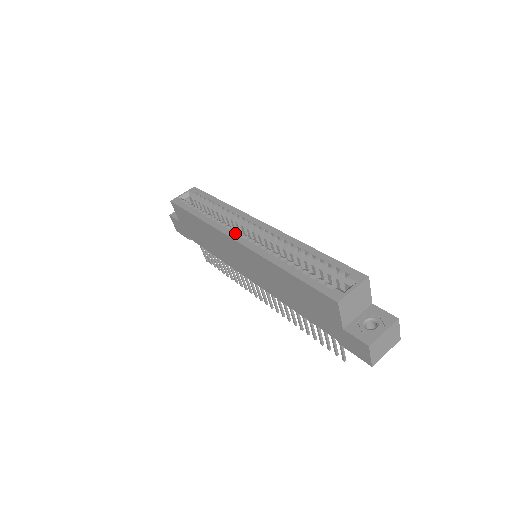
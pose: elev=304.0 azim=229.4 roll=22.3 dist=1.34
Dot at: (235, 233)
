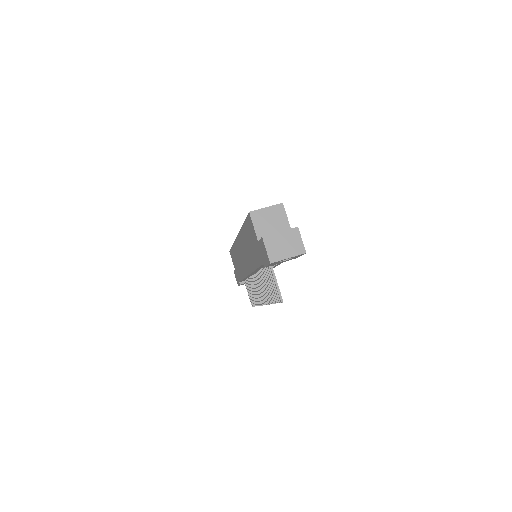
Dot at: occluded
